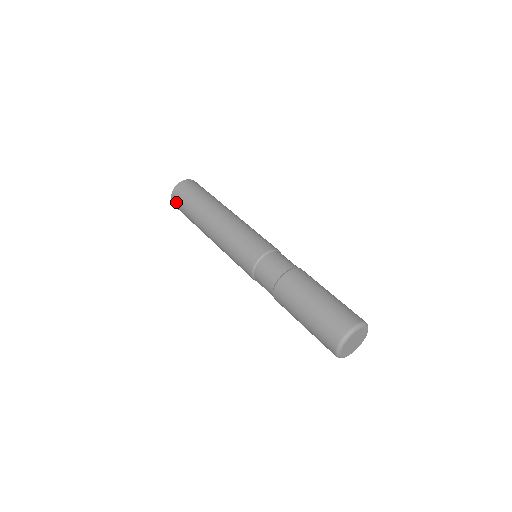
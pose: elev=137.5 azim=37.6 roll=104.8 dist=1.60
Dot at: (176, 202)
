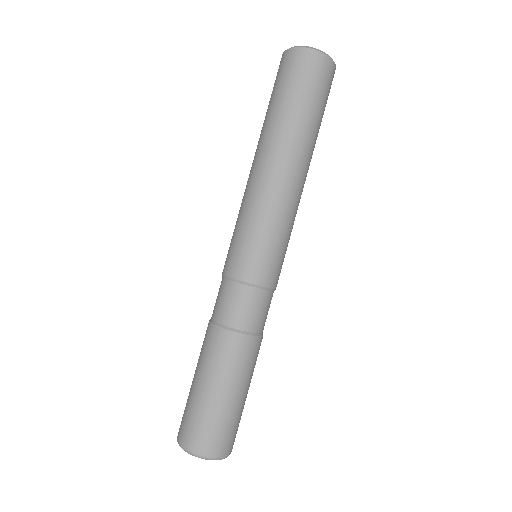
Dot at: (278, 70)
